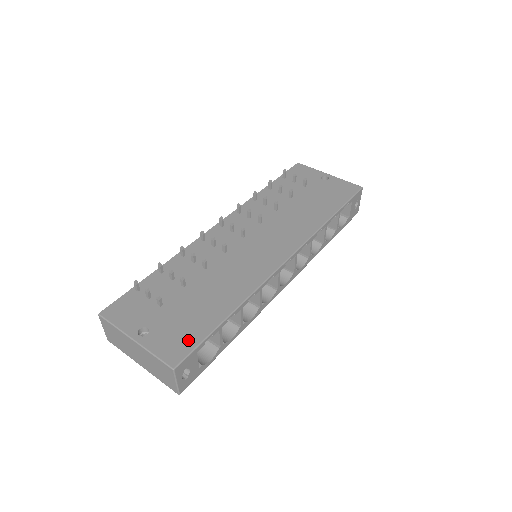
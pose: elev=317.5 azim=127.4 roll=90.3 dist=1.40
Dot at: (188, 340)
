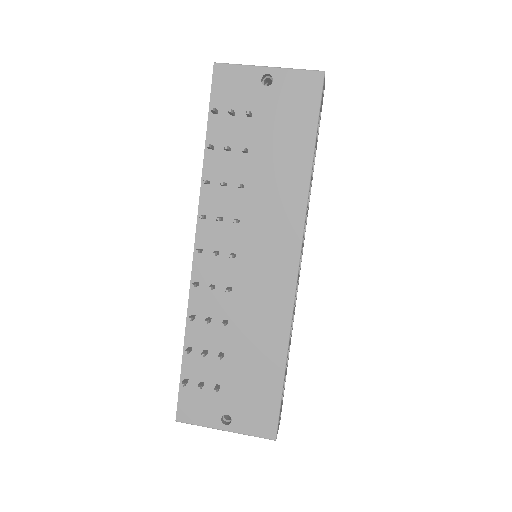
Dot at: (268, 410)
